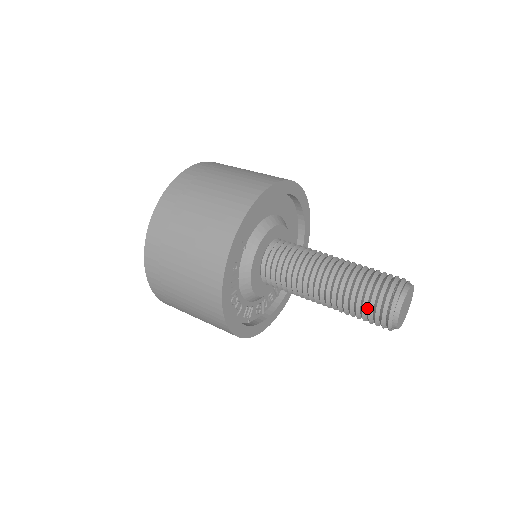
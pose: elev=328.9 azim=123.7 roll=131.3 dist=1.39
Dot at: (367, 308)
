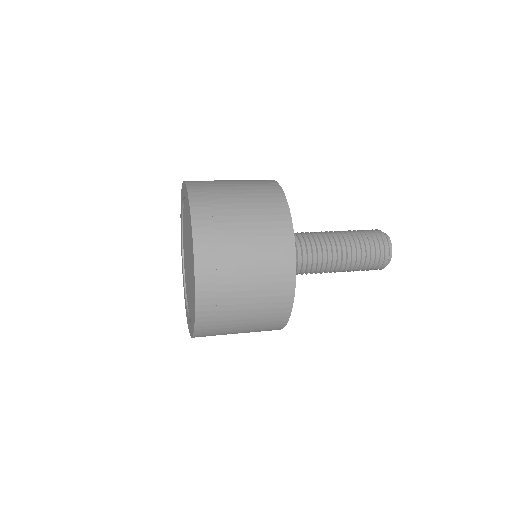
Dot at: (372, 247)
